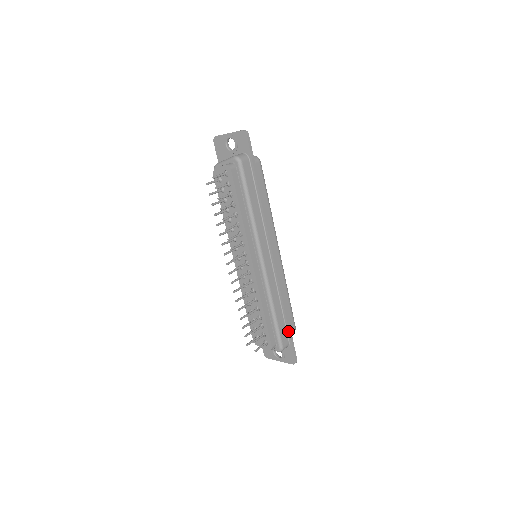
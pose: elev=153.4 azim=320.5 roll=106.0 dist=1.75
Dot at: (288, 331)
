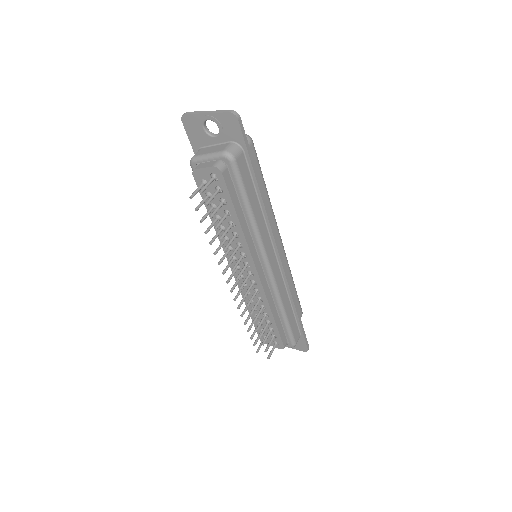
Dot at: (299, 326)
